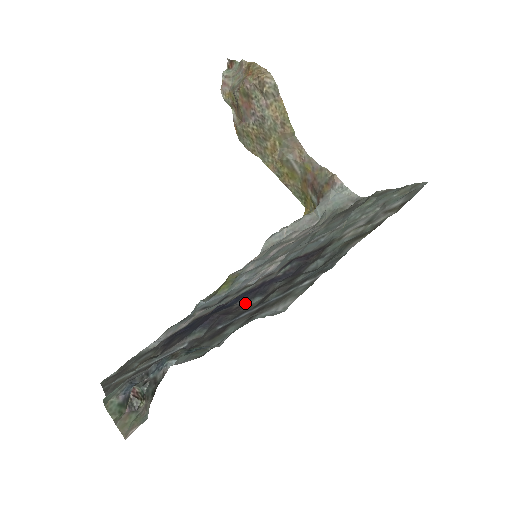
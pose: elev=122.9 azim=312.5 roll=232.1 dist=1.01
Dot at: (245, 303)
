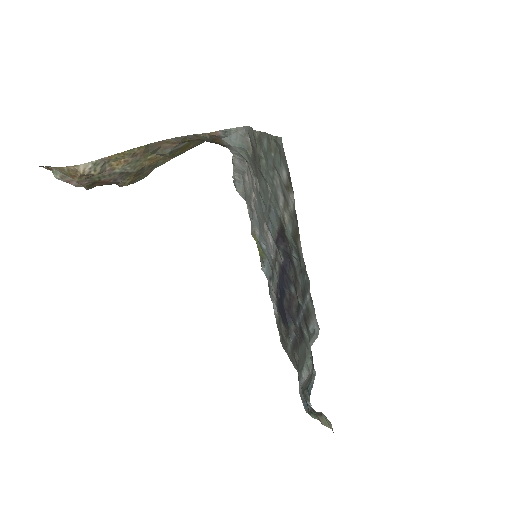
Dot at: (290, 294)
